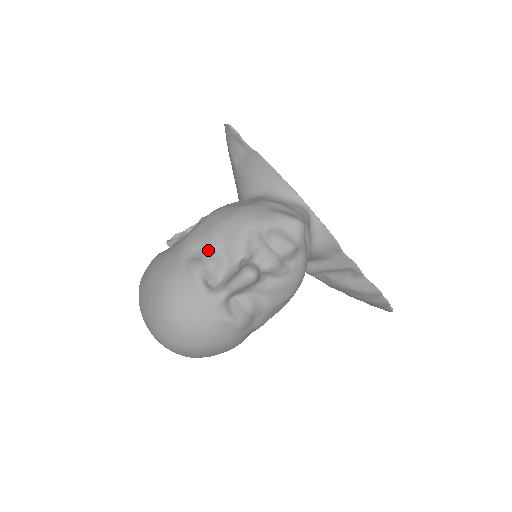
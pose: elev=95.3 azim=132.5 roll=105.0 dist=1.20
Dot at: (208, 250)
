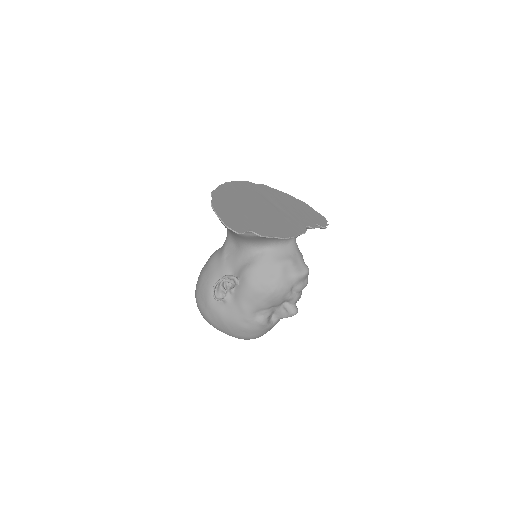
Dot at: (264, 311)
